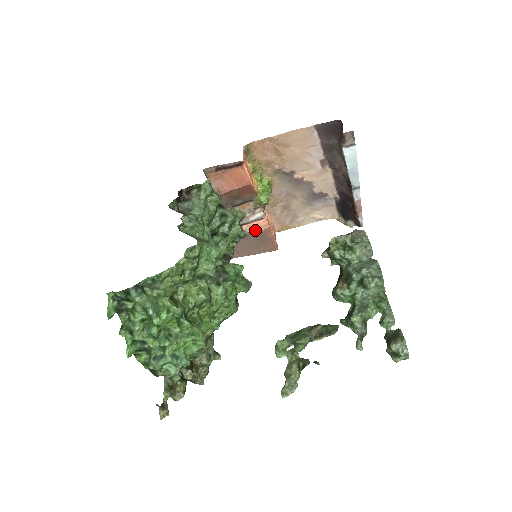
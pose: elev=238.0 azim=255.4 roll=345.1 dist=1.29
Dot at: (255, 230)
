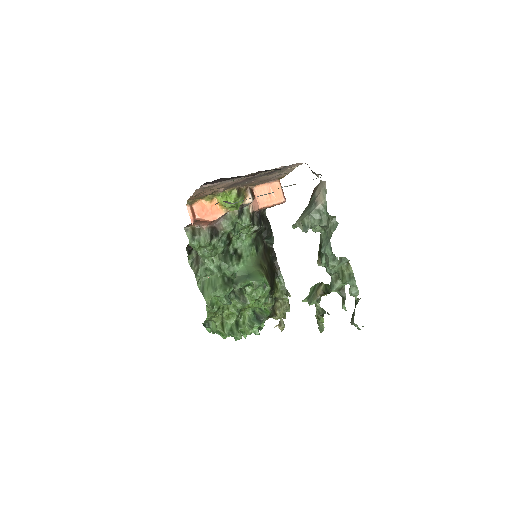
Dot at: occluded
